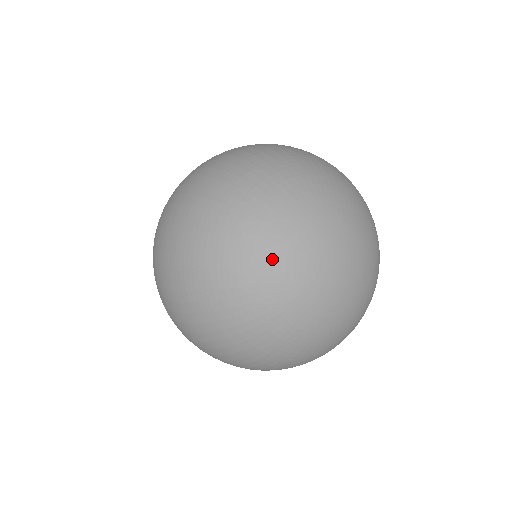
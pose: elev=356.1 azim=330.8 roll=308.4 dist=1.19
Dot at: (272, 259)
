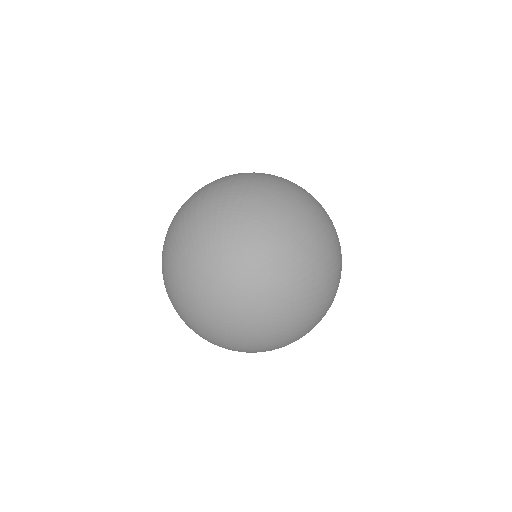
Dot at: (197, 324)
